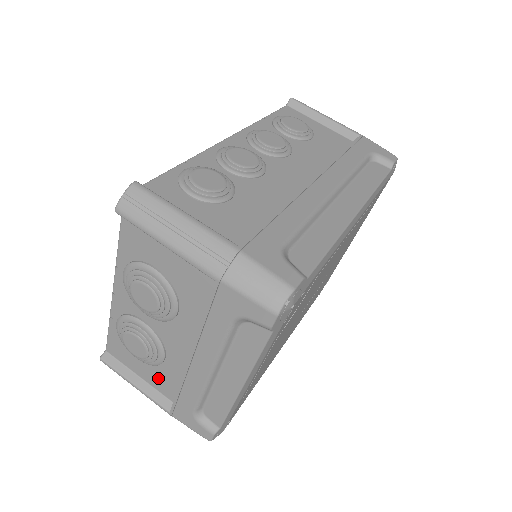
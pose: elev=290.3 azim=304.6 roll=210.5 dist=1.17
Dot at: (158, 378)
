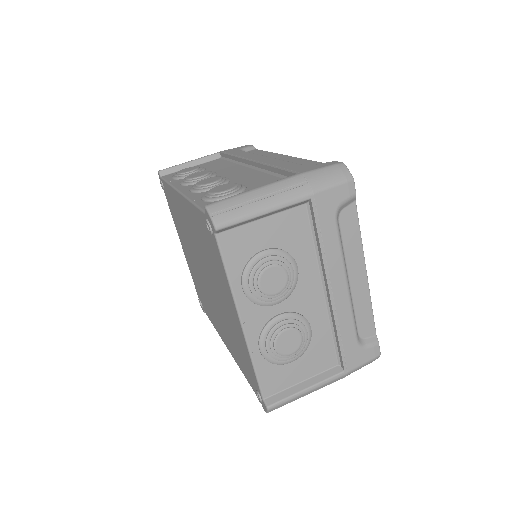
Dot at: (316, 358)
